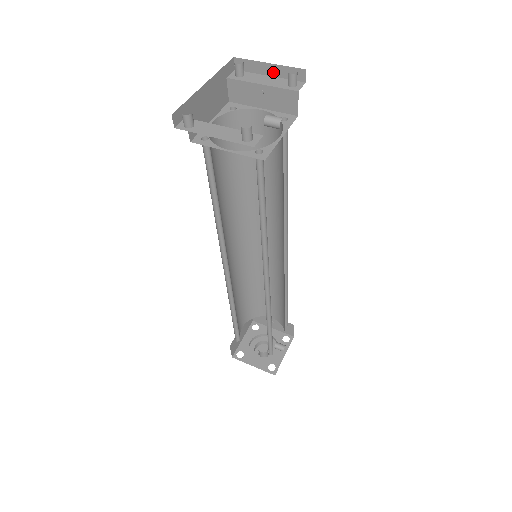
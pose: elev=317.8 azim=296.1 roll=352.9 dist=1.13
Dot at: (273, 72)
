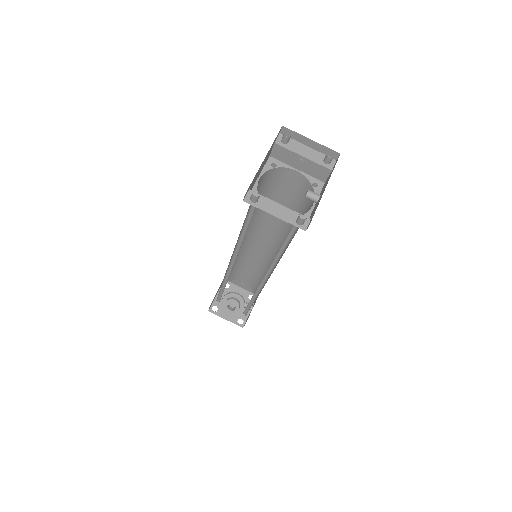
Dot at: (312, 146)
